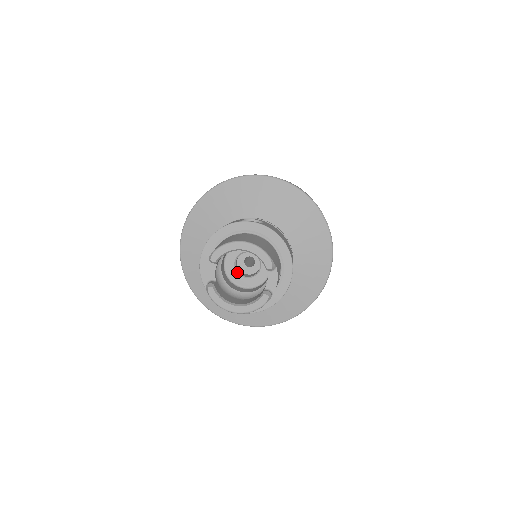
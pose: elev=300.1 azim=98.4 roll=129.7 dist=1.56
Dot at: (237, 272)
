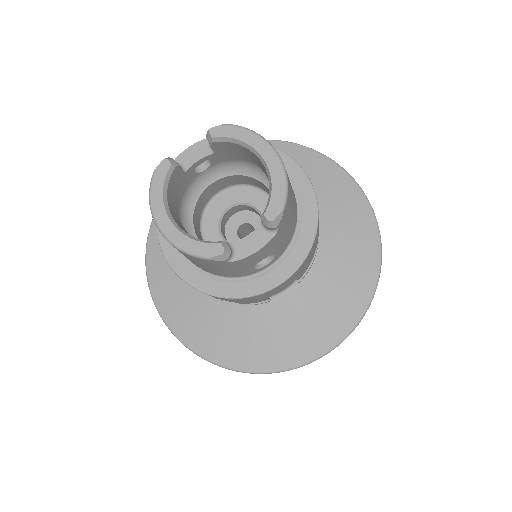
Dot at: (220, 219)
